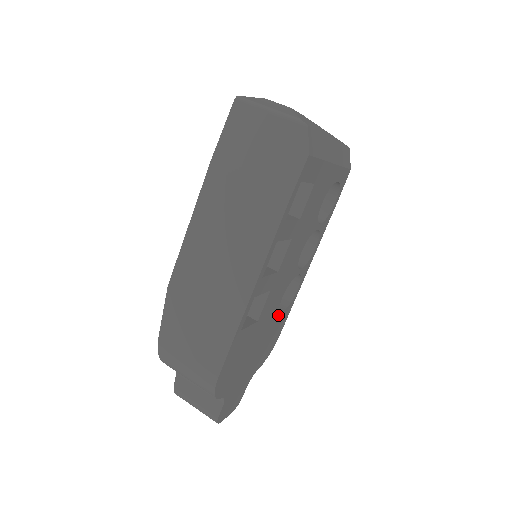
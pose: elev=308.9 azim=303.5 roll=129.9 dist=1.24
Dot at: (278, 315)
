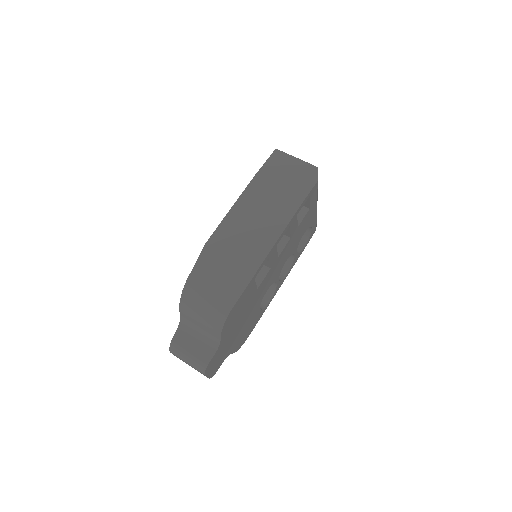
Dot at: (259, 308)
